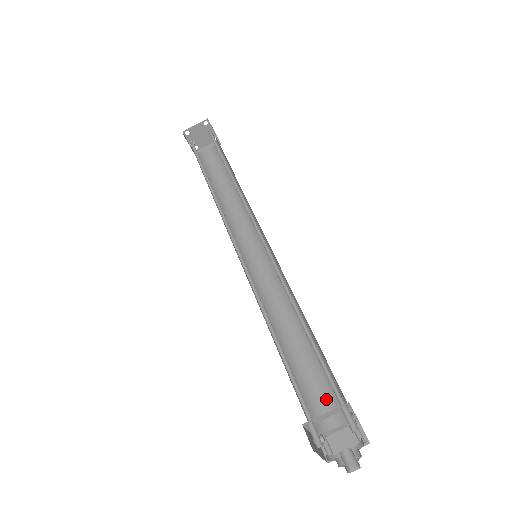
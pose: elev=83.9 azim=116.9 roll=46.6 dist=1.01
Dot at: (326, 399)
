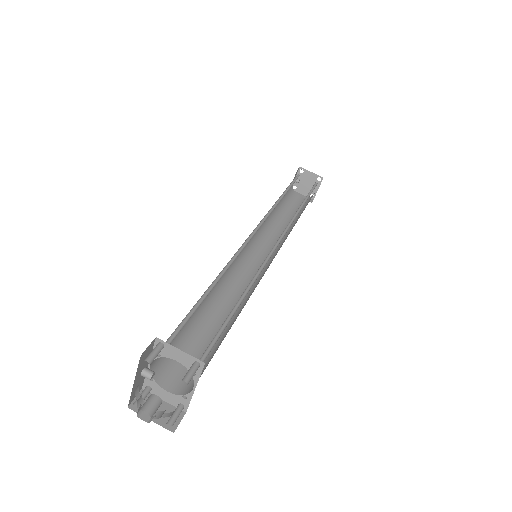
Dot at: (185, 370)
